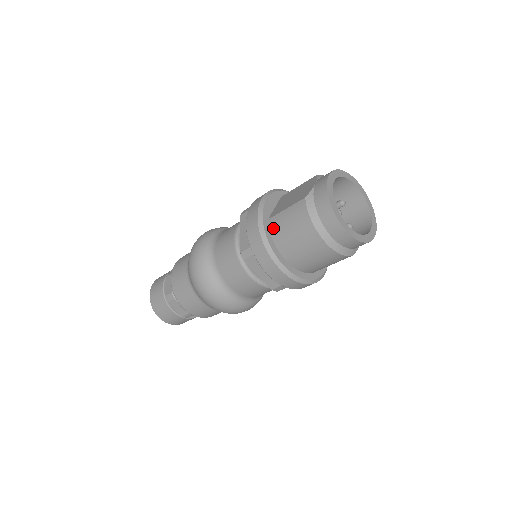
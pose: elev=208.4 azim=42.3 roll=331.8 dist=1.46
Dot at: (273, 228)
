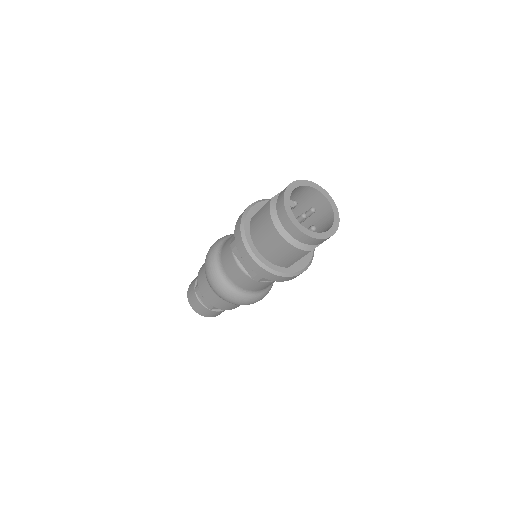
Dot at: (251, 224)
